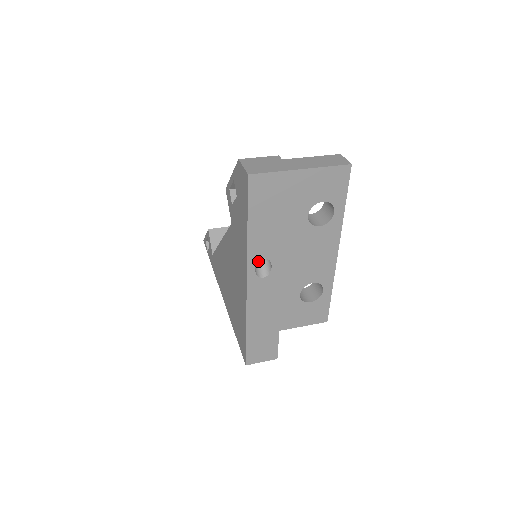
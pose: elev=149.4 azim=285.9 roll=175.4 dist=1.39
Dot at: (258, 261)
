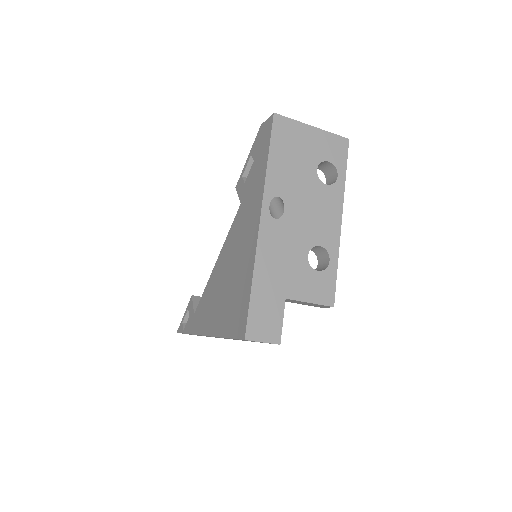
Dot at: (270, 209)
